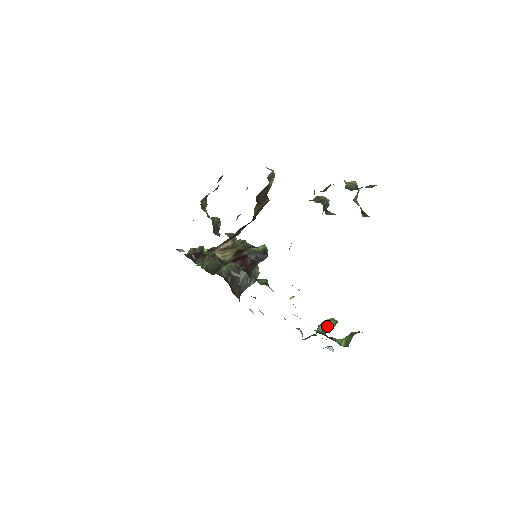
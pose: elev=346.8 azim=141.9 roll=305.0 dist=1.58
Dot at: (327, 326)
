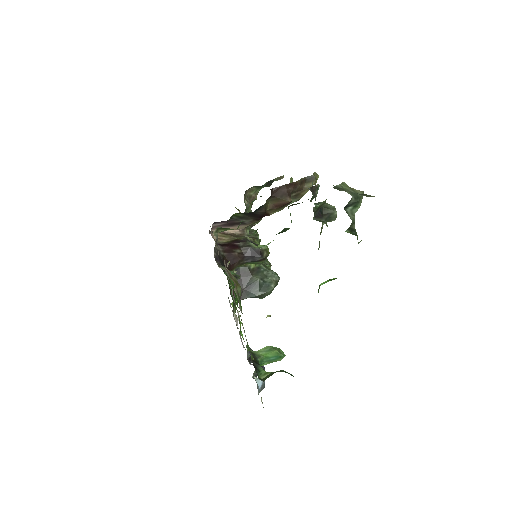
Dot at: (267, 353)
